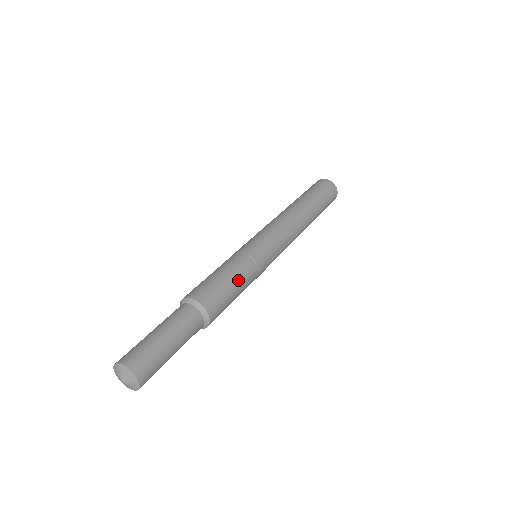
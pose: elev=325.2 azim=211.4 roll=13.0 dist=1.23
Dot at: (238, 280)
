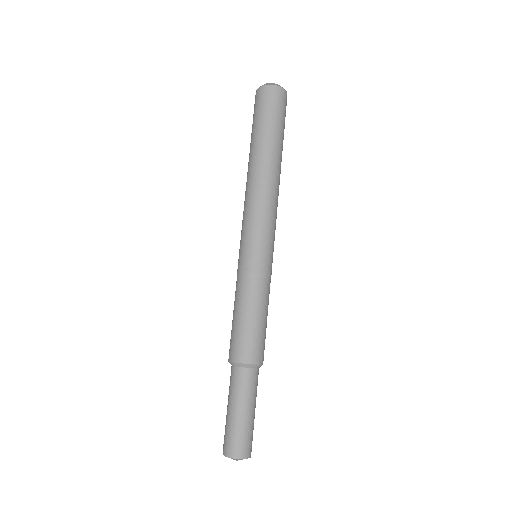
Dot at: occluded
